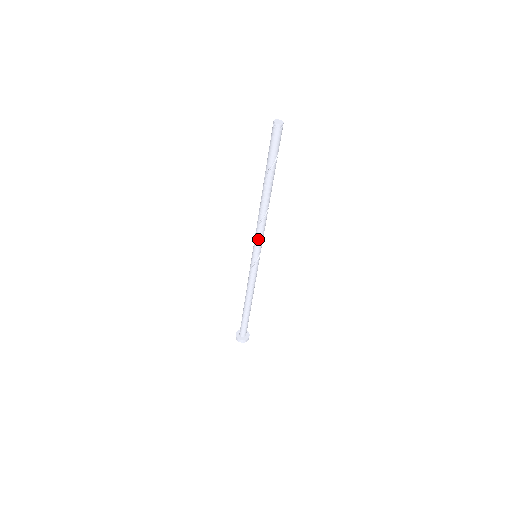
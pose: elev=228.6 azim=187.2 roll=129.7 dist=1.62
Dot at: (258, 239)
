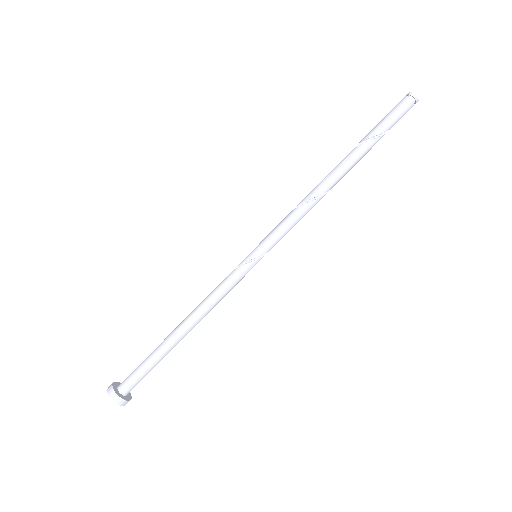
Dot at: (282, 227)
